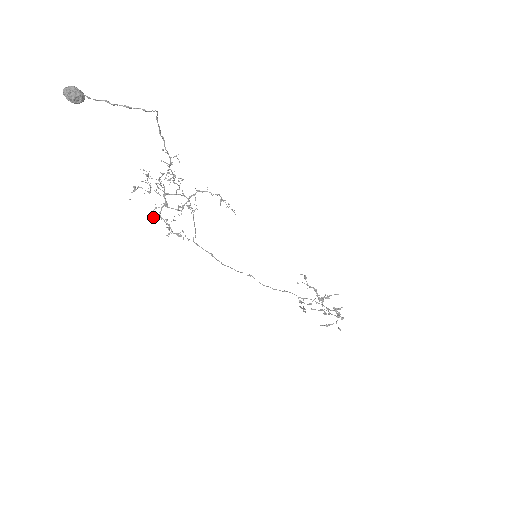
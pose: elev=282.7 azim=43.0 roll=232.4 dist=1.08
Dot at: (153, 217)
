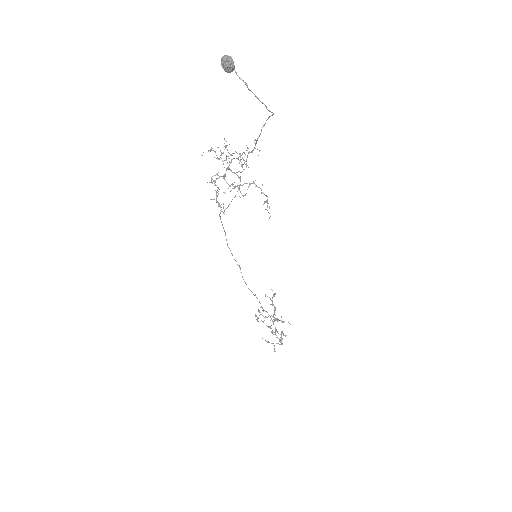
Dot at: (211, 180)
